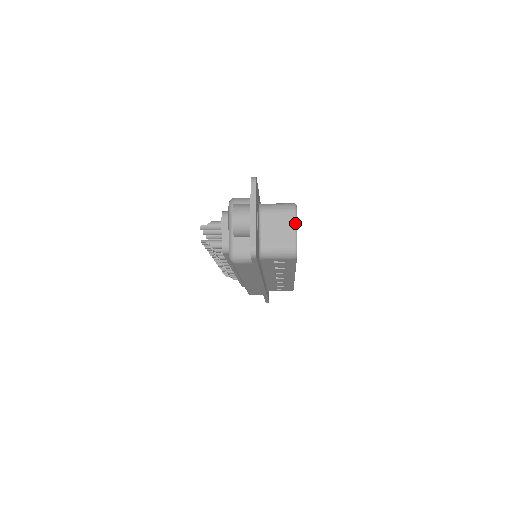
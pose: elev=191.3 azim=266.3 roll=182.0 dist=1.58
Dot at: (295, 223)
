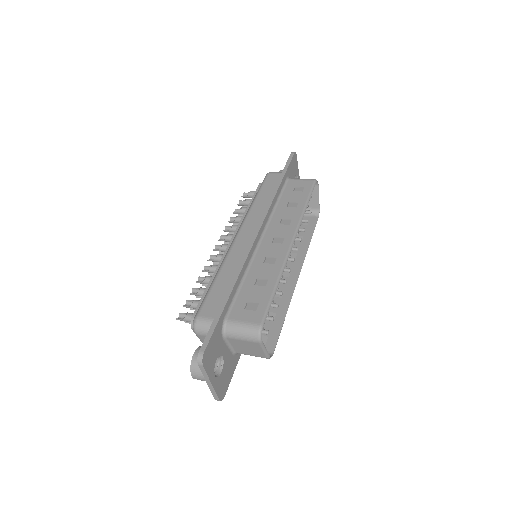
Dot at: (262, 348)
